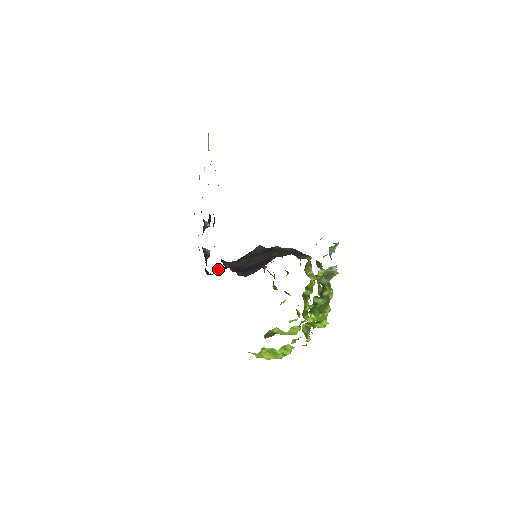
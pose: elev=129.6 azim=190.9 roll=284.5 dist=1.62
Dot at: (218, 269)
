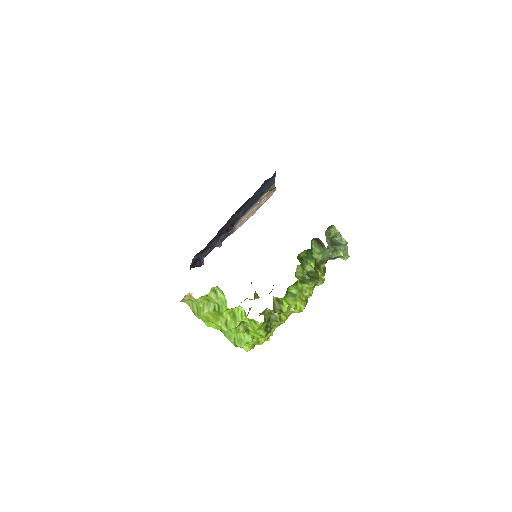
Dot at: occluded
